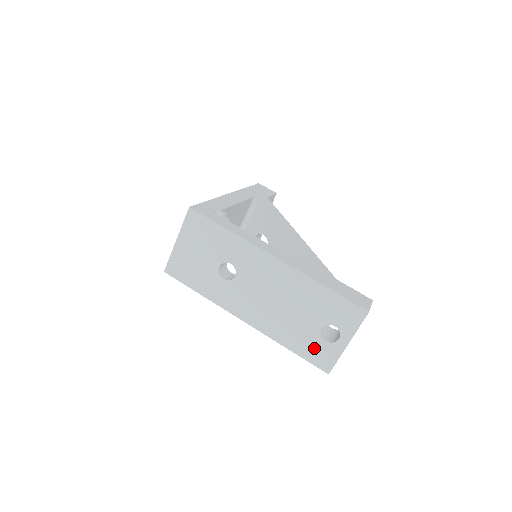
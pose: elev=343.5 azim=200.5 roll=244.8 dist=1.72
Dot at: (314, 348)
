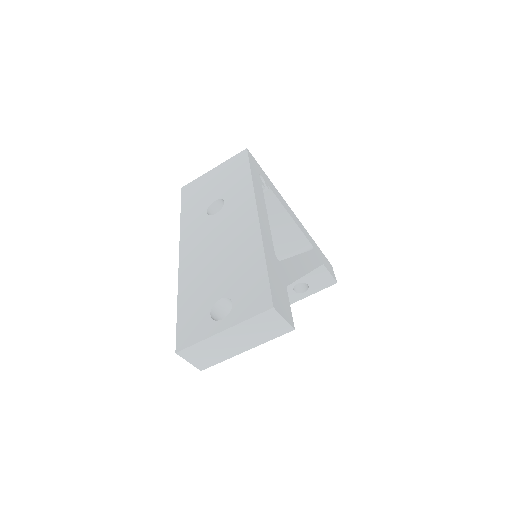
Dot at: (195, 315)
